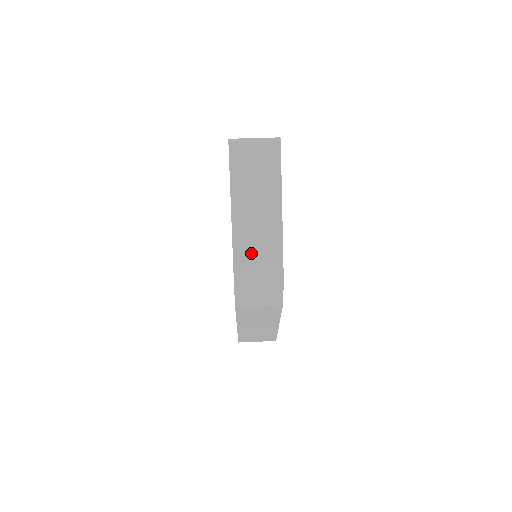
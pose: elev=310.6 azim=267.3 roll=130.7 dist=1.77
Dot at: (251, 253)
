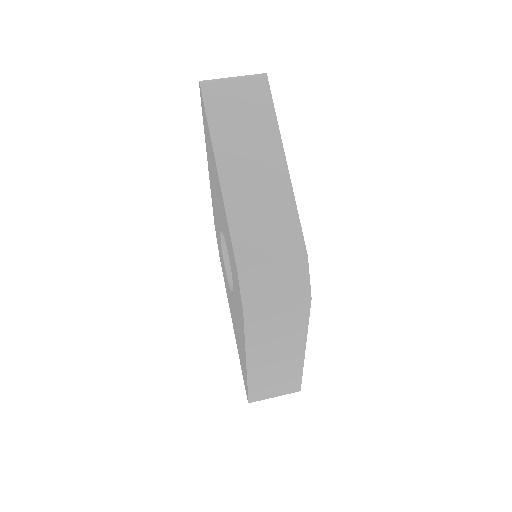
Dot at: (254, 222)
